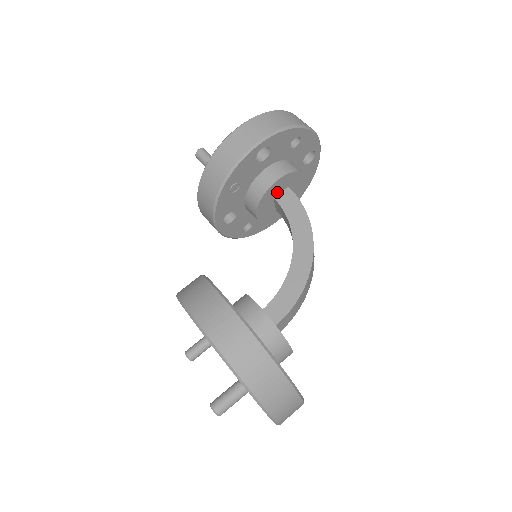
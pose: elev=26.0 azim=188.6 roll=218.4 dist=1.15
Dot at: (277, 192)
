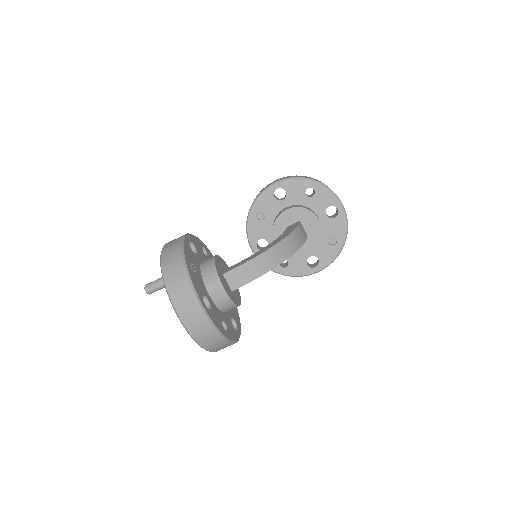
Dot at: (290, 223)
